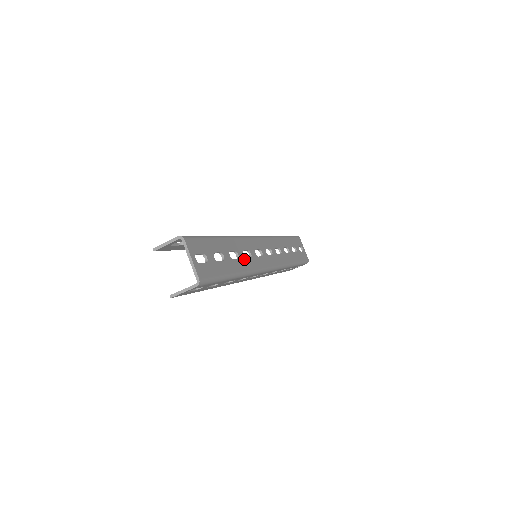
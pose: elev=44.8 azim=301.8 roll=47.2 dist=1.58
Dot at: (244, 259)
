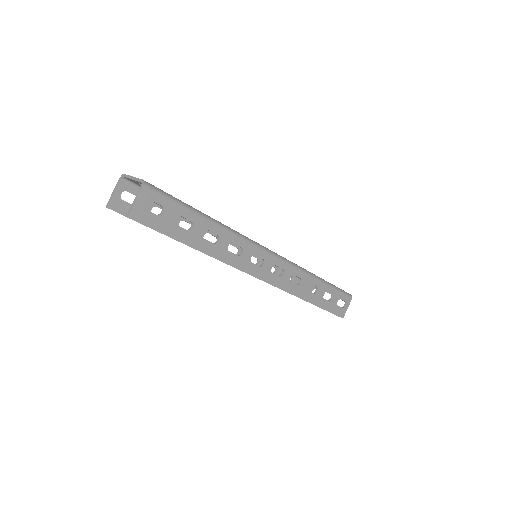
Dot at: occluded
